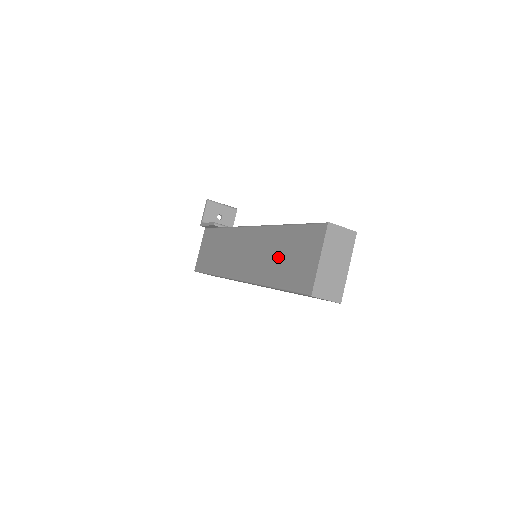
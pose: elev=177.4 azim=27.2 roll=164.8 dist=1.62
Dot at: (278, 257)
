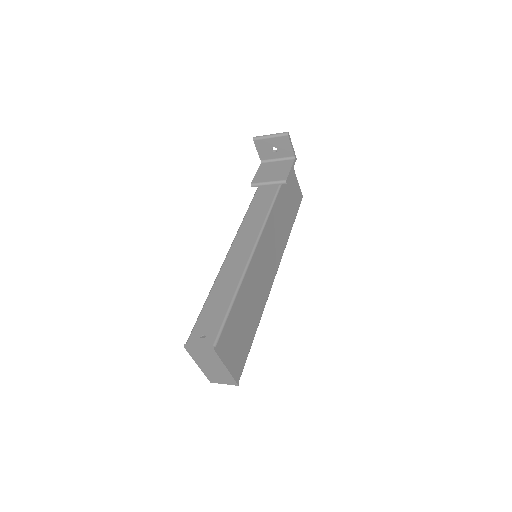
Dot at: occluded
